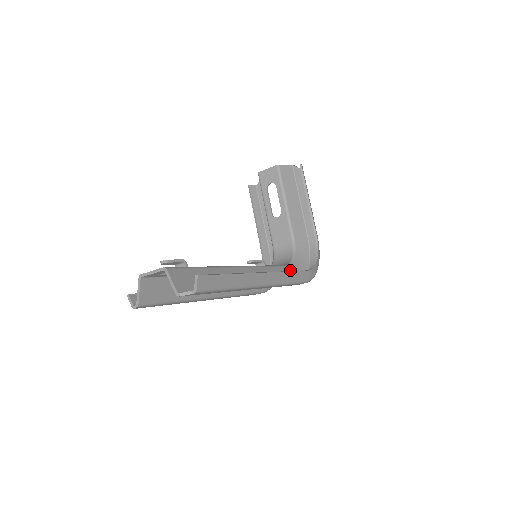
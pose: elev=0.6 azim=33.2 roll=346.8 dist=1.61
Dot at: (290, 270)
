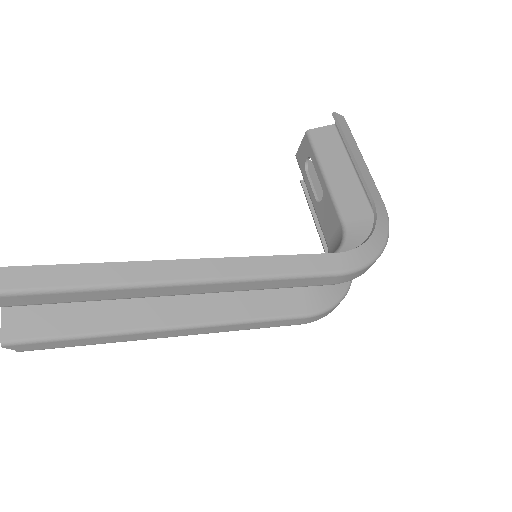
Dot at: occluded
